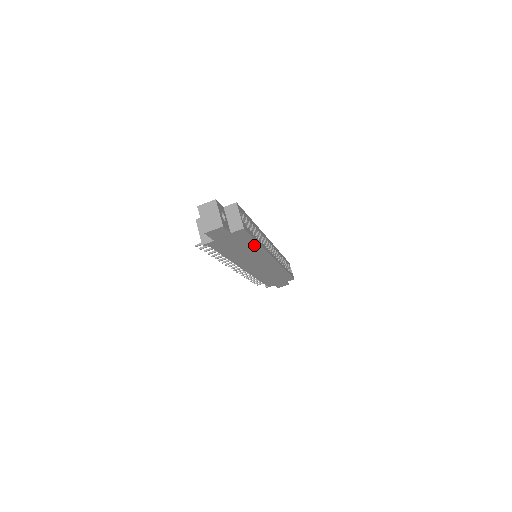
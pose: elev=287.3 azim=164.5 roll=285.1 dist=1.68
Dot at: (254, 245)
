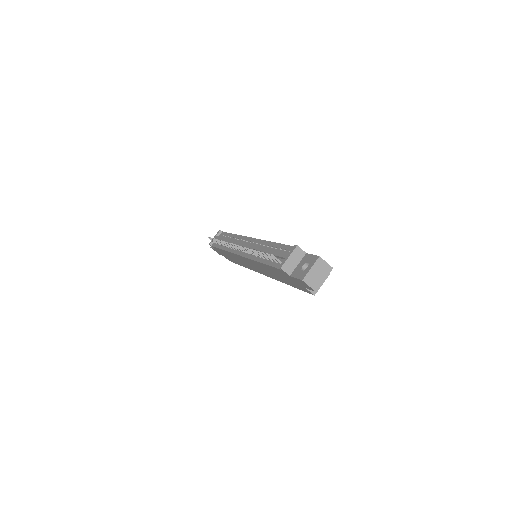
Dot at: (286, 282)
